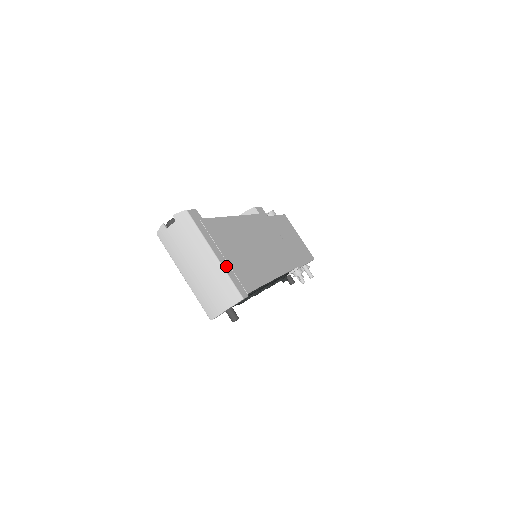
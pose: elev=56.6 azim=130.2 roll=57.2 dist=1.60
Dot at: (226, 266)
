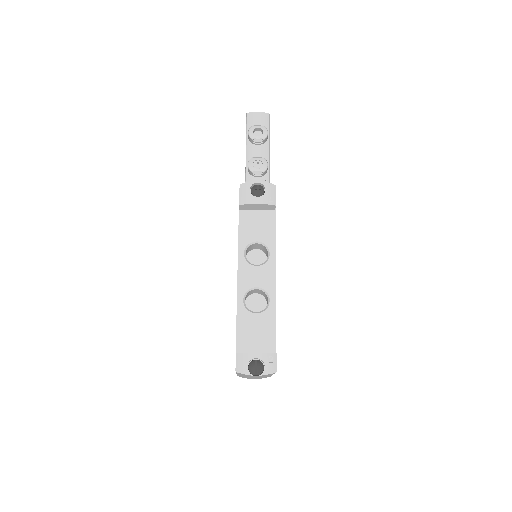
Dot at: occluded
